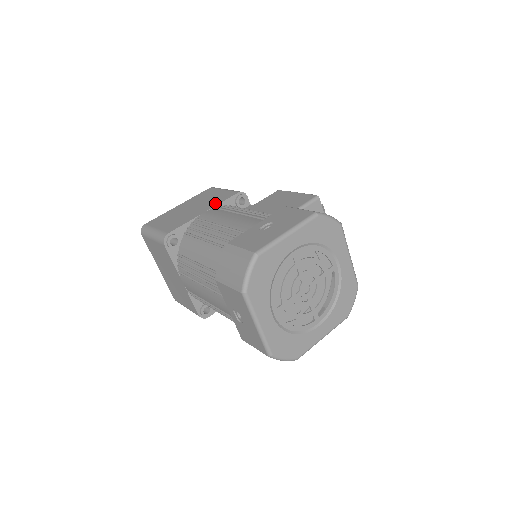
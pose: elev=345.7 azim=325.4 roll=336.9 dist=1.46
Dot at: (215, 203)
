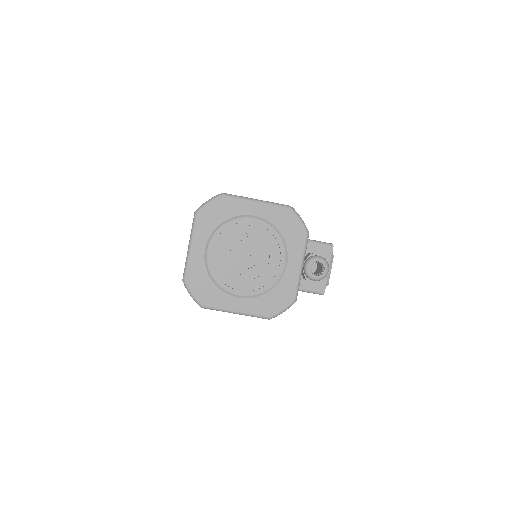
Dot at: occluded
